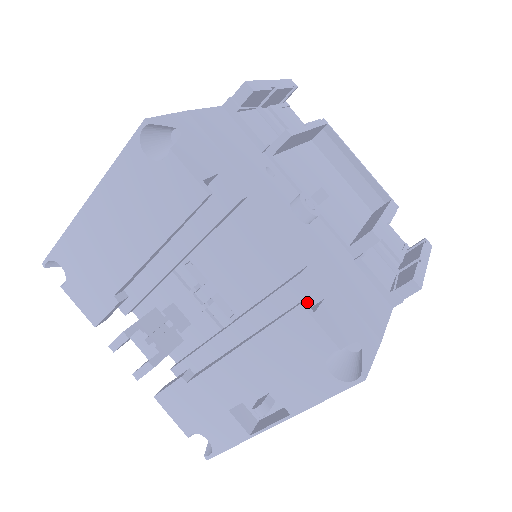
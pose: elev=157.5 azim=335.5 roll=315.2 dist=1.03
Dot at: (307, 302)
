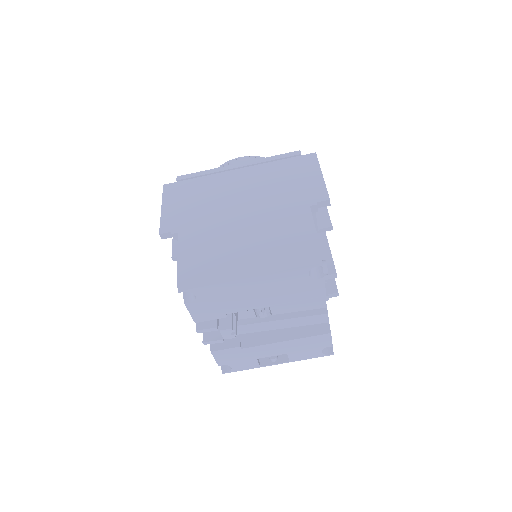
Dot at: (320, 322)
